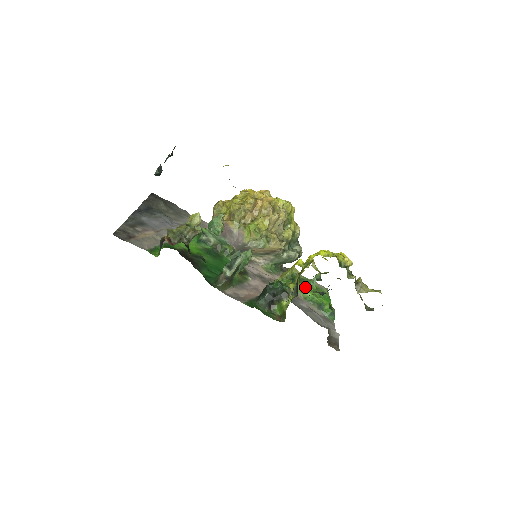
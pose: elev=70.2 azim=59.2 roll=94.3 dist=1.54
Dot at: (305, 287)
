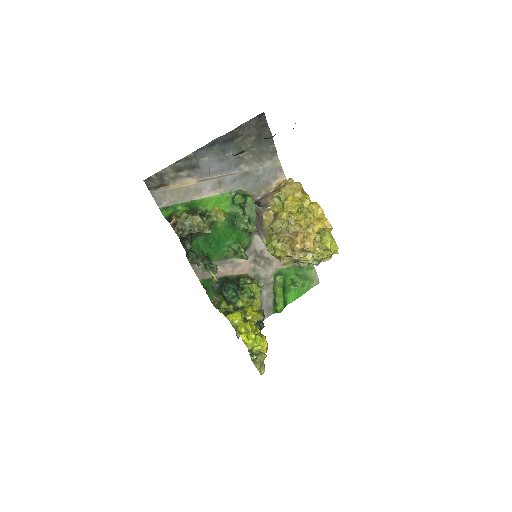
Dot at: (282, 285)
